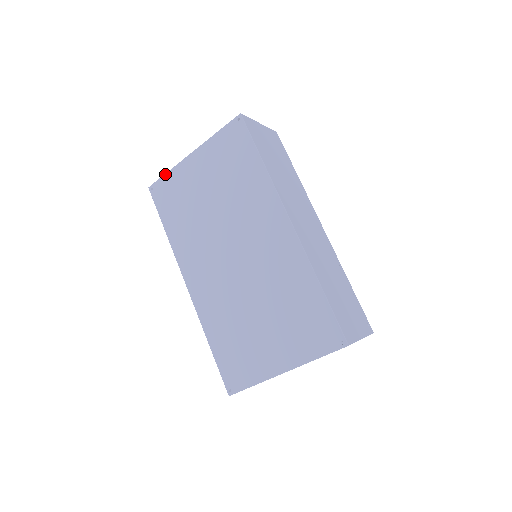
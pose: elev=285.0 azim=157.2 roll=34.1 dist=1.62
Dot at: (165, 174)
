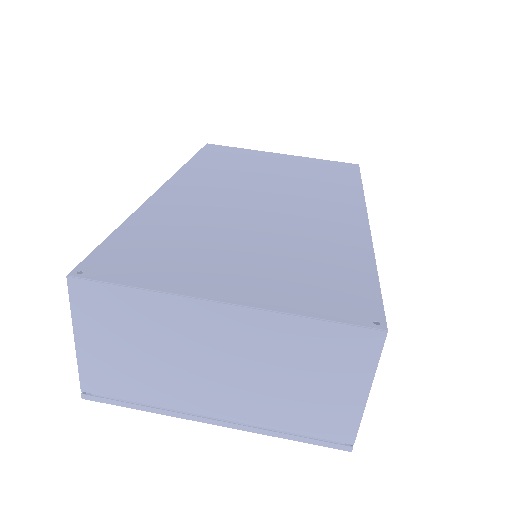
Dot at: occluded
